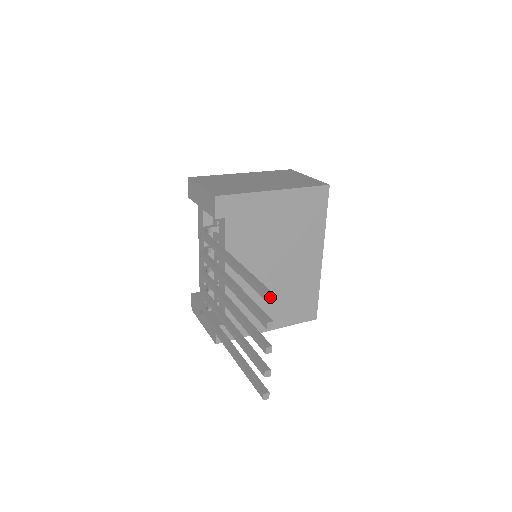
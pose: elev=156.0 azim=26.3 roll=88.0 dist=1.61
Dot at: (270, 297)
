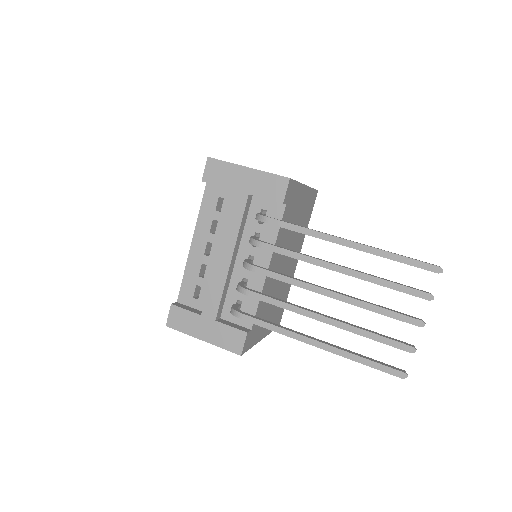
Dot at: occluded
